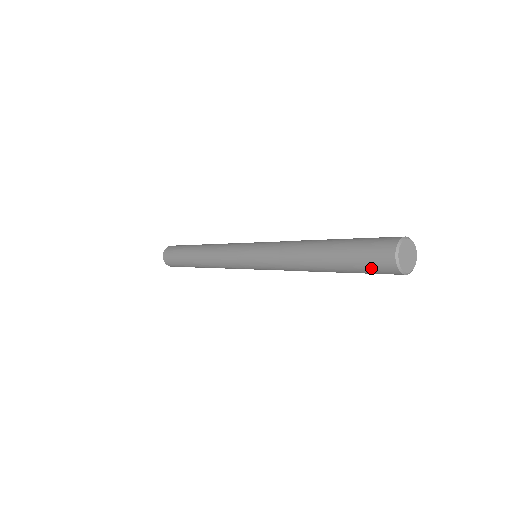
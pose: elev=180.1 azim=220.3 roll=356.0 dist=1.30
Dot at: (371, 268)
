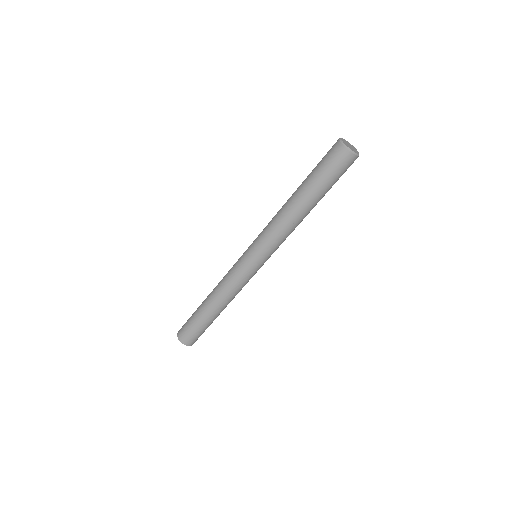
Dot at: (329, 162)
